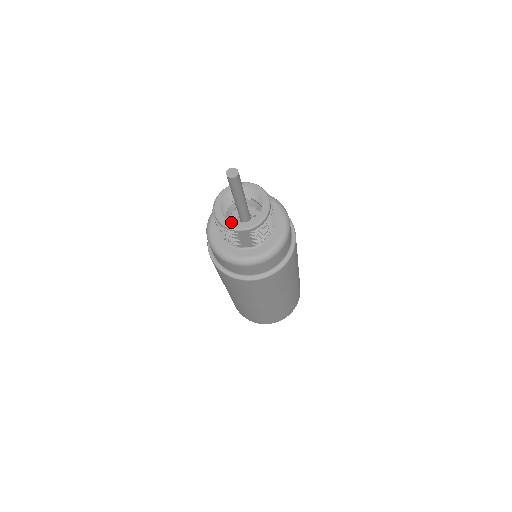
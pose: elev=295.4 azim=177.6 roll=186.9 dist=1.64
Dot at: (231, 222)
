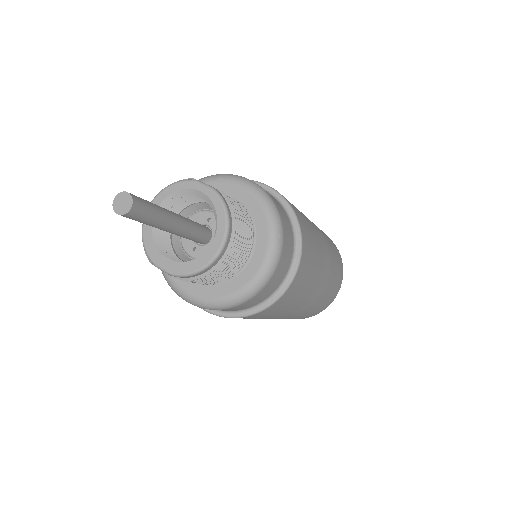
Dot at: (155, 247)
